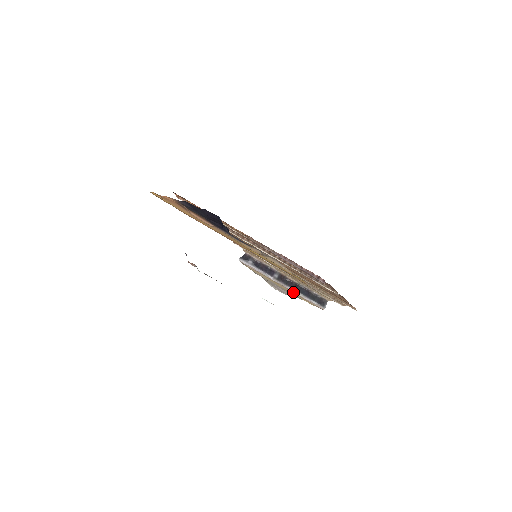
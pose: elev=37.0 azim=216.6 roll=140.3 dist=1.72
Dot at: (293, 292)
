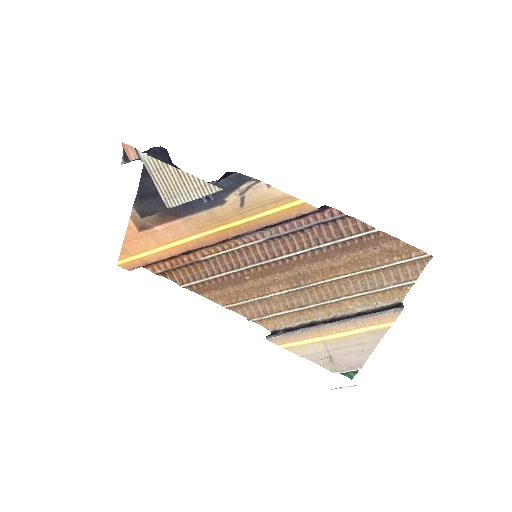
Dot at: (352, 323)
